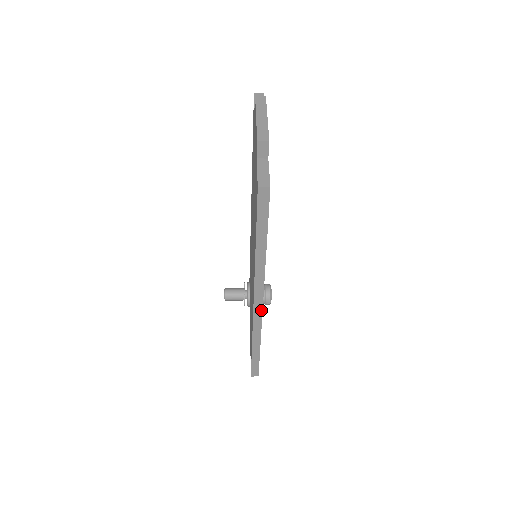
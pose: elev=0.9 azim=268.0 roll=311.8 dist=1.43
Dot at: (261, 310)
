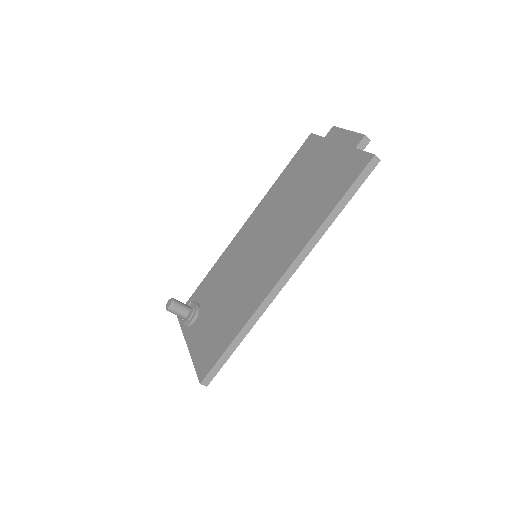
Dot at: (284, 284)
